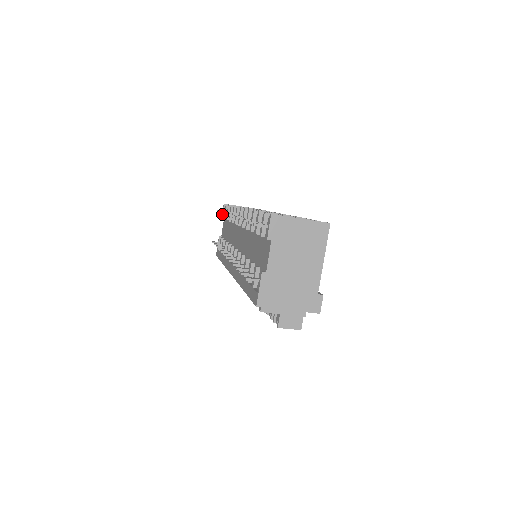
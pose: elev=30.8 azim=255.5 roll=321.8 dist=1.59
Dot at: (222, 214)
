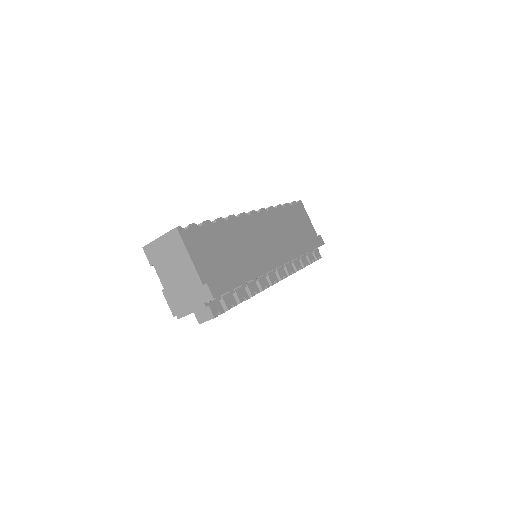
Dot at: occluded
